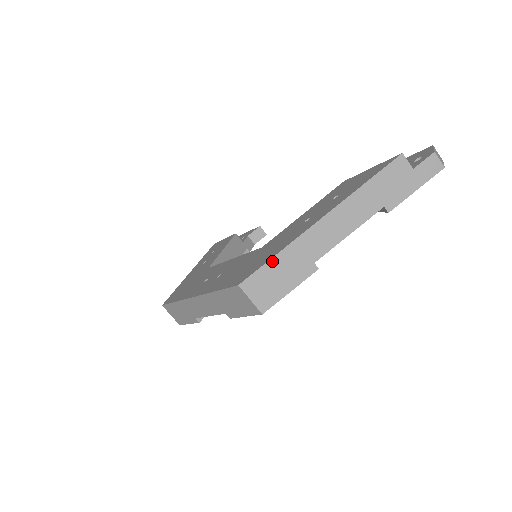
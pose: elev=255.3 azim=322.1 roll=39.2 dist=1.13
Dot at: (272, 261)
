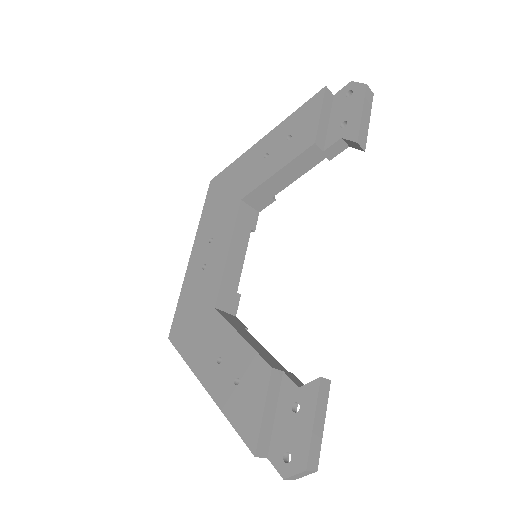
Dot at: (183, 357)
